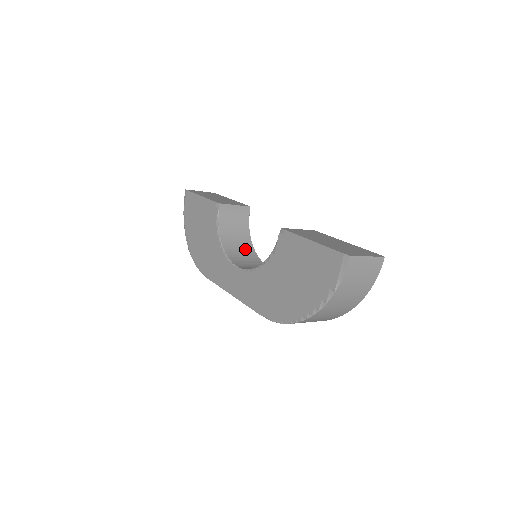
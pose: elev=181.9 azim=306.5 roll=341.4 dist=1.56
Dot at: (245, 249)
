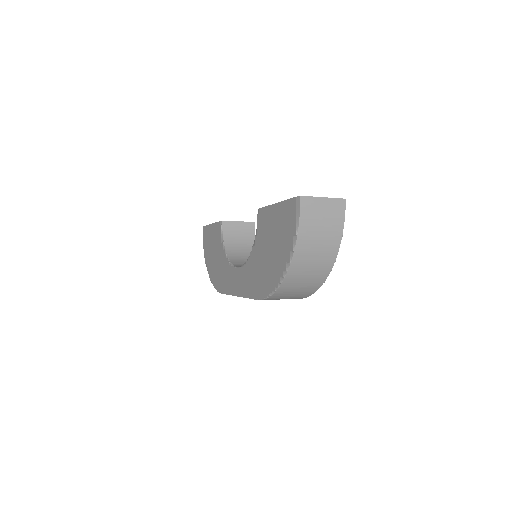
Dot at: occluded
